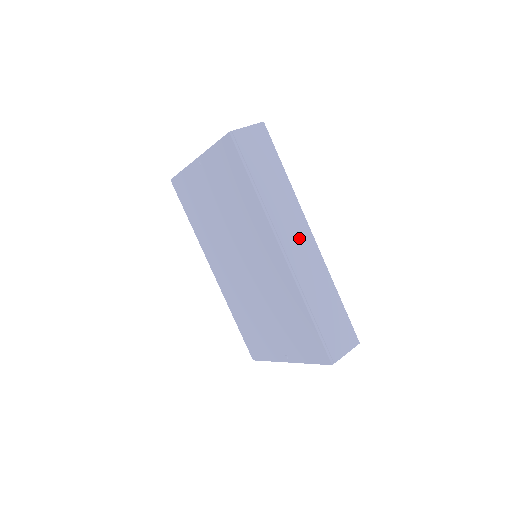
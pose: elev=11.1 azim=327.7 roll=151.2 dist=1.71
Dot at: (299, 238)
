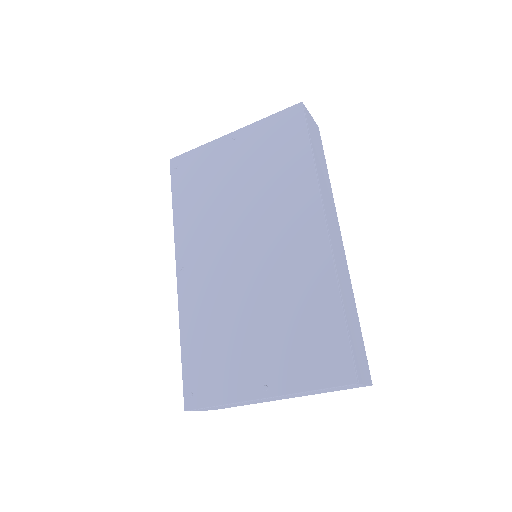
Dot at: (335, 231)
